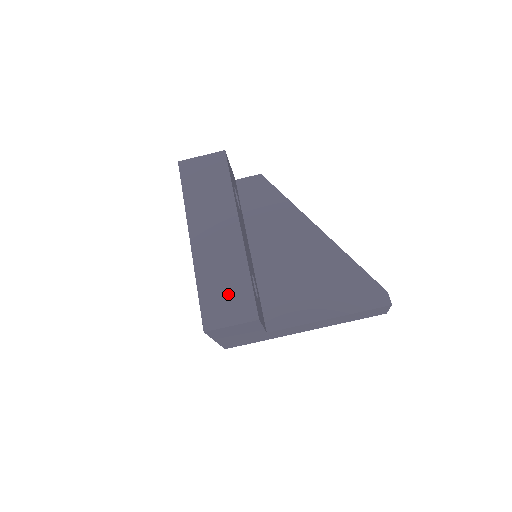
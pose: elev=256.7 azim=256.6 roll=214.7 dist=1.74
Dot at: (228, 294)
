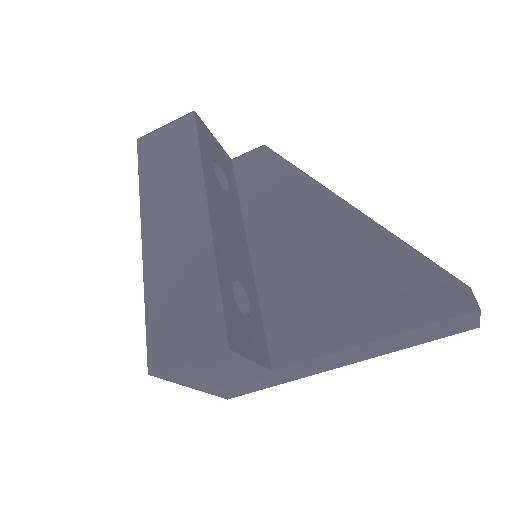
Dot at: (185, 311)
